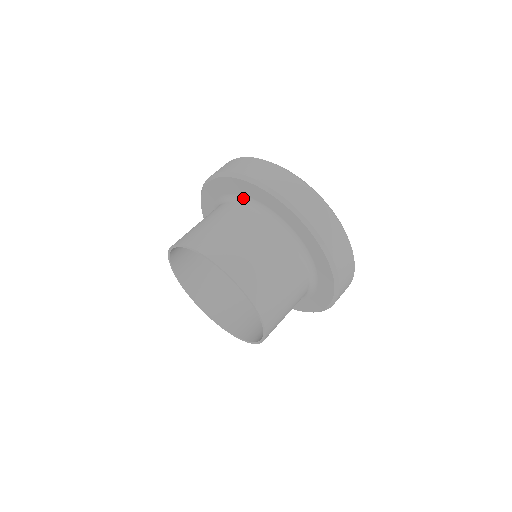
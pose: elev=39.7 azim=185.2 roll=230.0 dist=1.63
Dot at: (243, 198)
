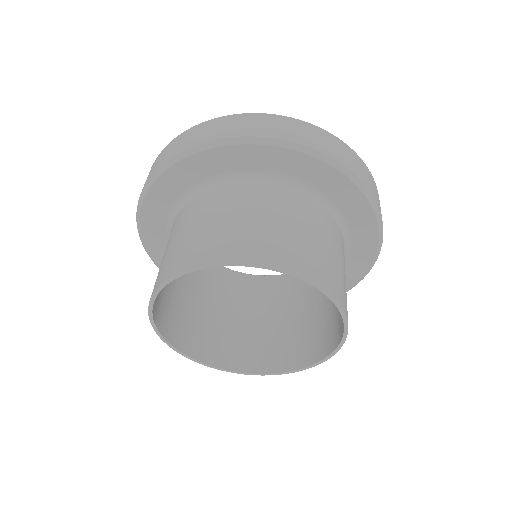
Dot at: (250, 174)
